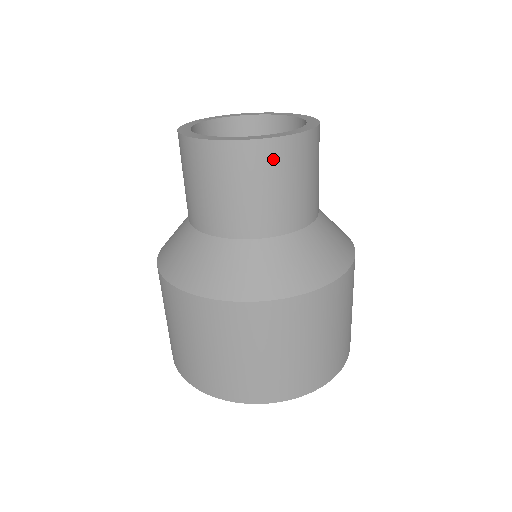
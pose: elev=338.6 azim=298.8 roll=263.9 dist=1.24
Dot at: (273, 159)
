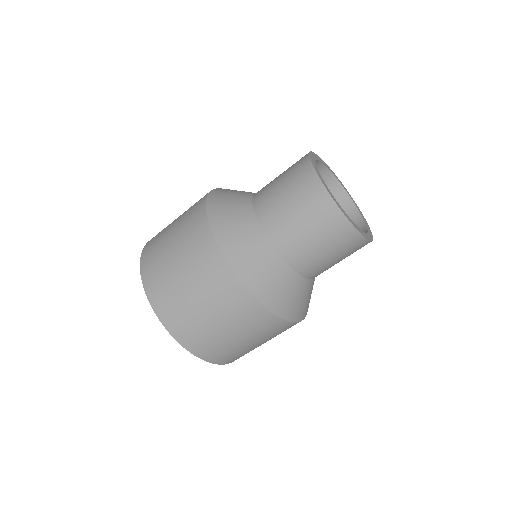
Dot at: (322, 211)
